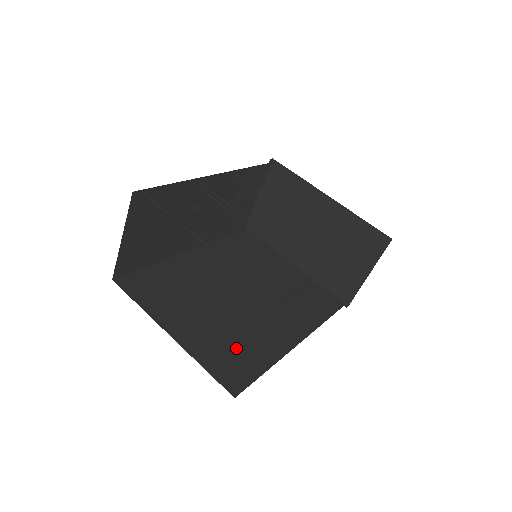
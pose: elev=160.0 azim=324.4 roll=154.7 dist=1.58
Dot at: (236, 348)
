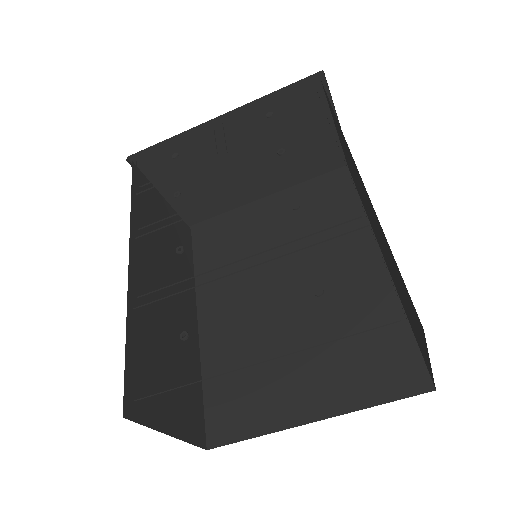
Dot at: (363, 345)
